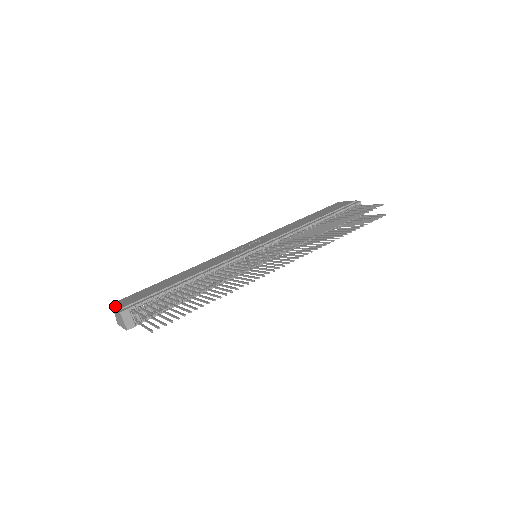
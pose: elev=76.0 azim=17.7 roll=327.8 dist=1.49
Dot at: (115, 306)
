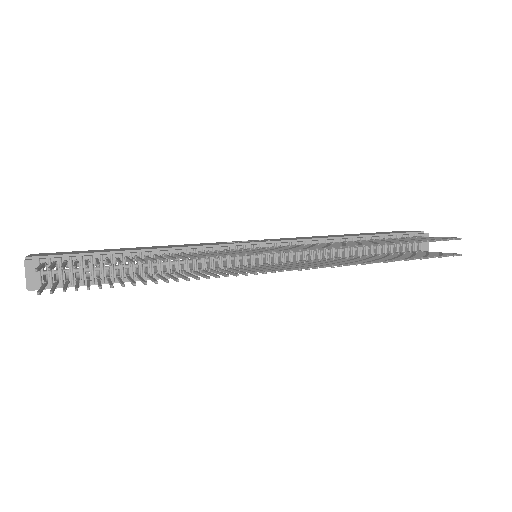
Dot at: occluded
